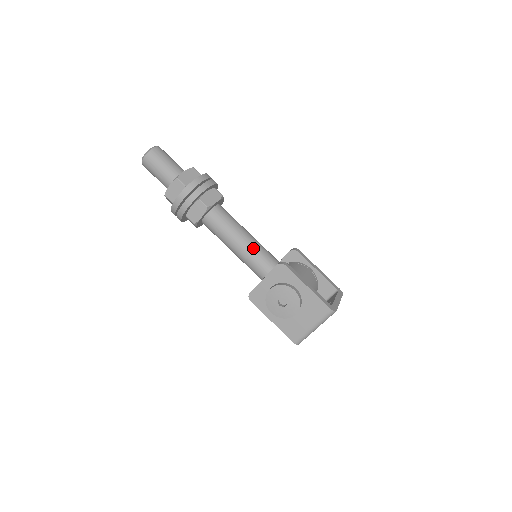
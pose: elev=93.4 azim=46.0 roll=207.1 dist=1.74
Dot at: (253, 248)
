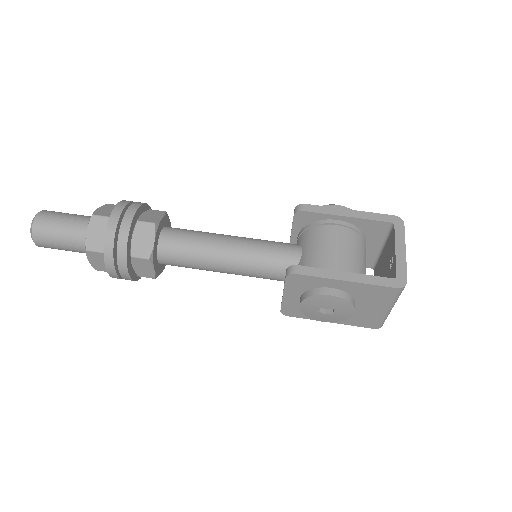
Dot at: (243, 260)
